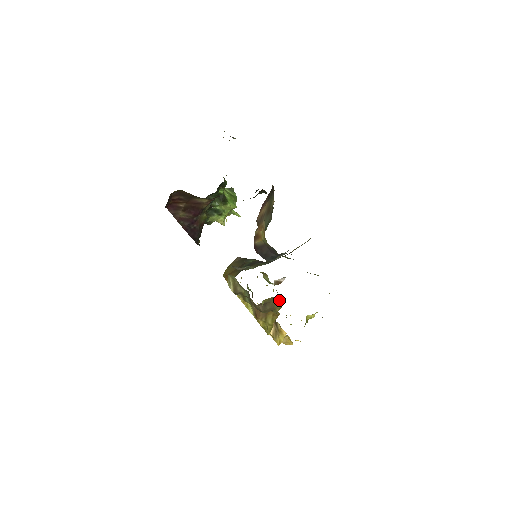
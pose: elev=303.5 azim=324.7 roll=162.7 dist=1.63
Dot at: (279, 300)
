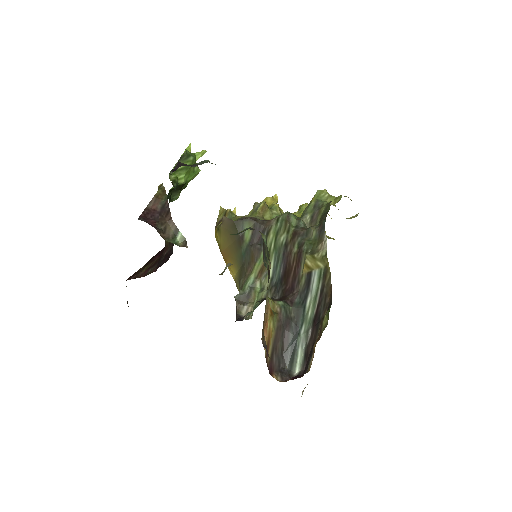
Dot at: occluded
